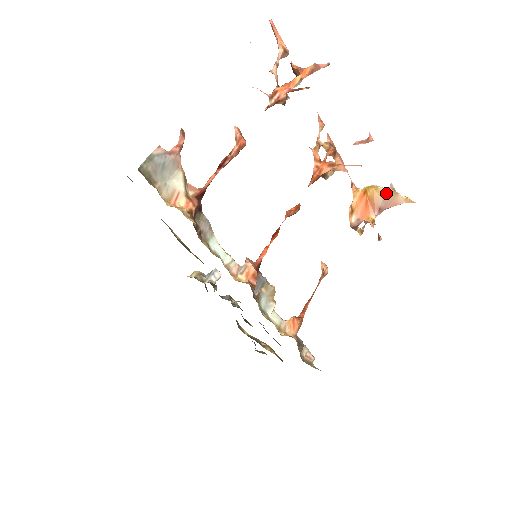
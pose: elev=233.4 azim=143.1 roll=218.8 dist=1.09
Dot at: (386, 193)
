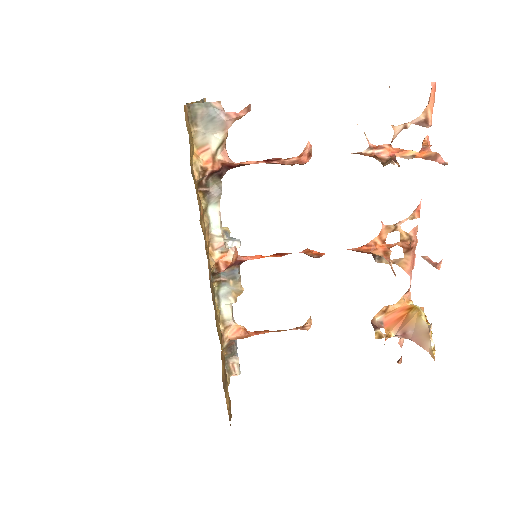
Dot at: (422, 327)
